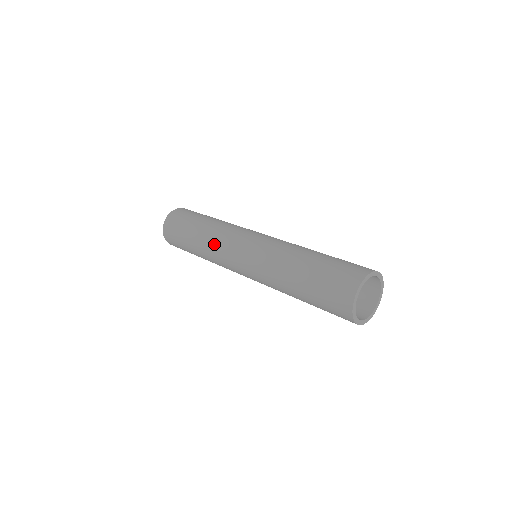
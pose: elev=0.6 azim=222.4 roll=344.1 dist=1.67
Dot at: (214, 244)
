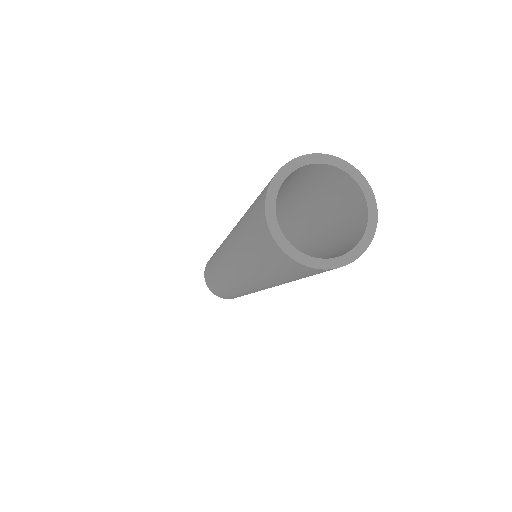
Dot at: (215, 258)
